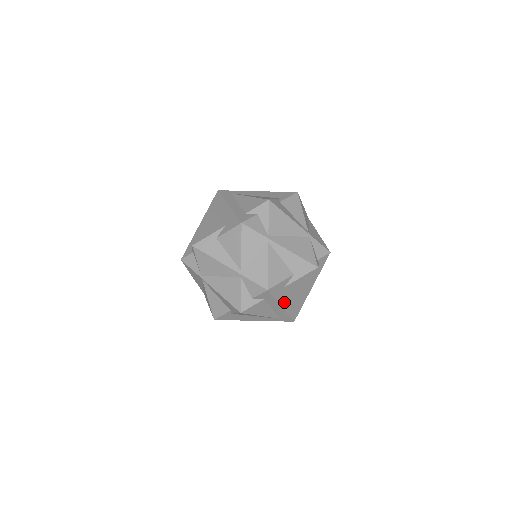
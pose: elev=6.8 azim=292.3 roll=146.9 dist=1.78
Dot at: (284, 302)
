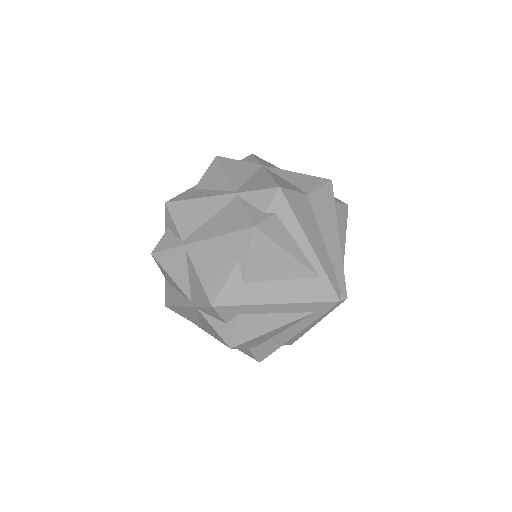
Dot at: (274, 296)
